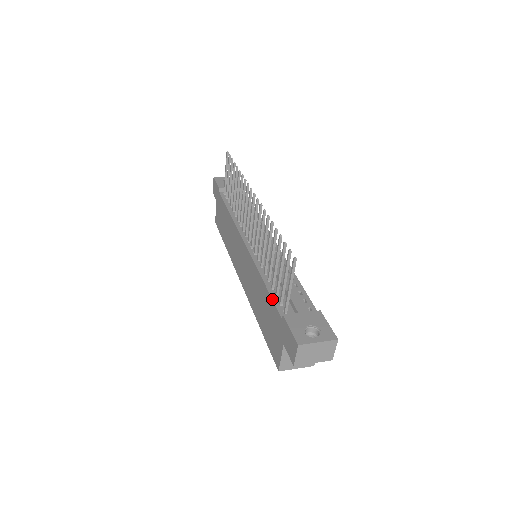
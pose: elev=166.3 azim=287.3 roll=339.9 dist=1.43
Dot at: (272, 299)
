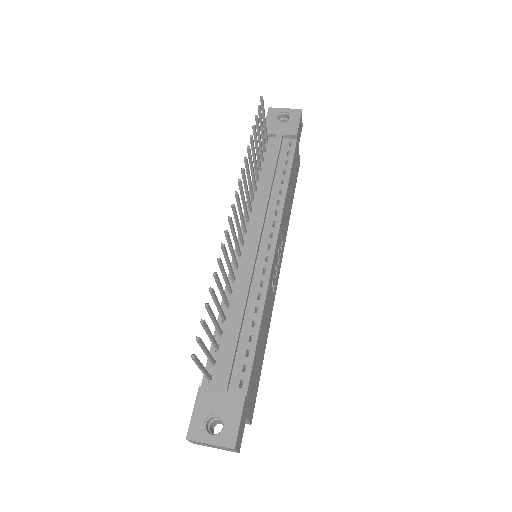
Dot at: occluded
